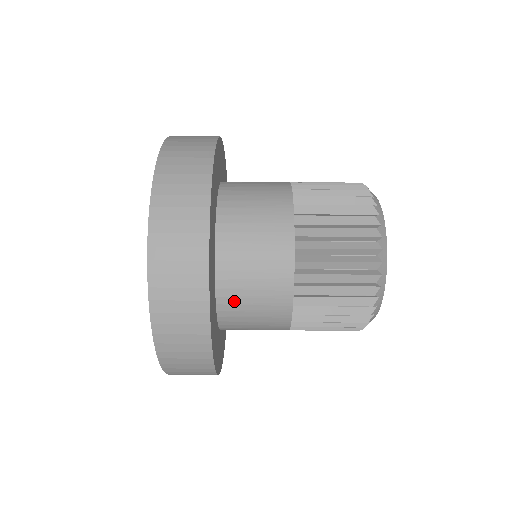
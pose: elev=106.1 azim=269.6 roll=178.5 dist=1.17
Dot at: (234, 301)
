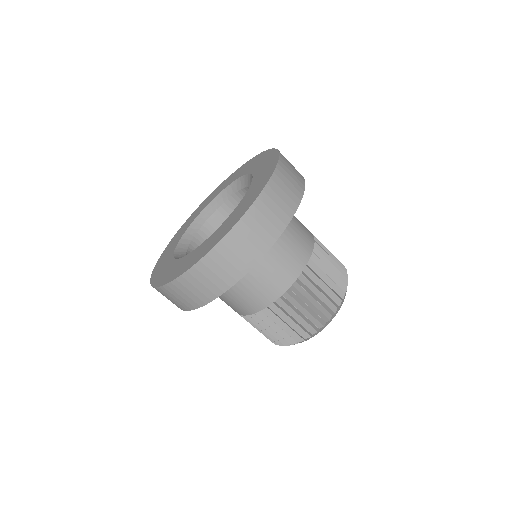
Dot at: occluded
